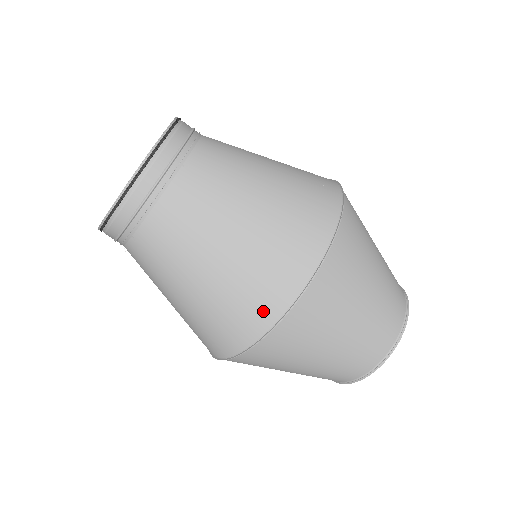
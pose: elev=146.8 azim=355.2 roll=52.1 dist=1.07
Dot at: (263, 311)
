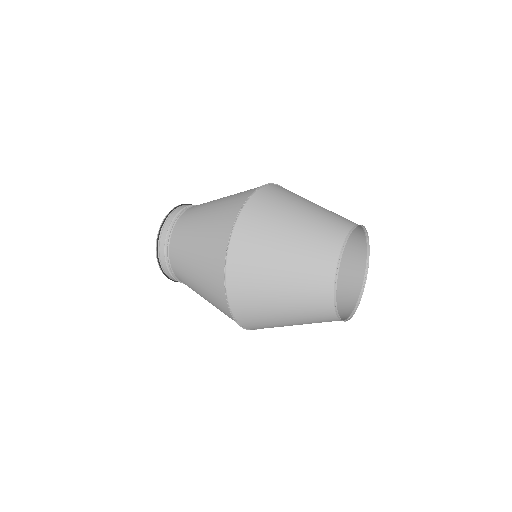
Dot at: (230, 217)
